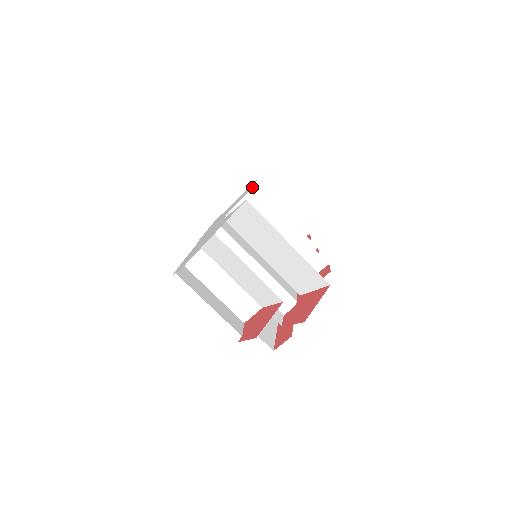
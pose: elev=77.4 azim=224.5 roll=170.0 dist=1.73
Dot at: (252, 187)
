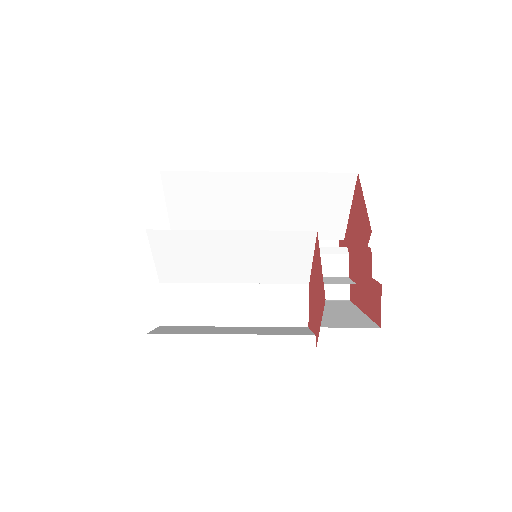
Dot at: occluded
